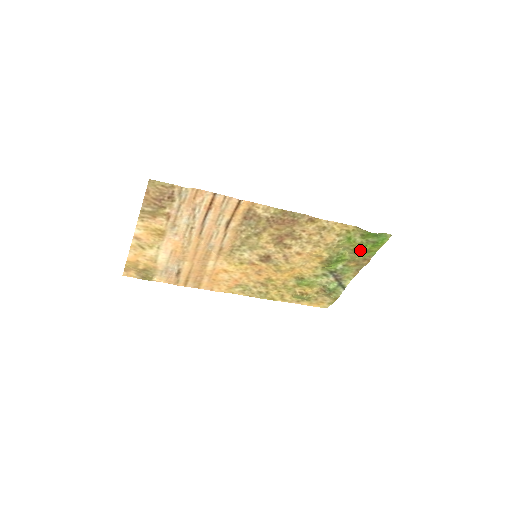
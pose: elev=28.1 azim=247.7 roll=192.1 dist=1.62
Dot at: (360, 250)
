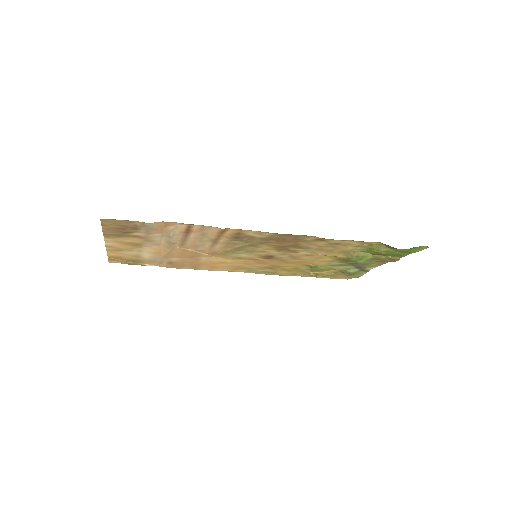
Dot at: (386, 254)
